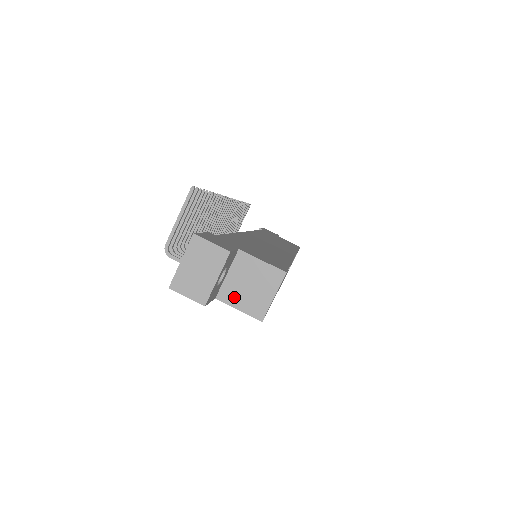
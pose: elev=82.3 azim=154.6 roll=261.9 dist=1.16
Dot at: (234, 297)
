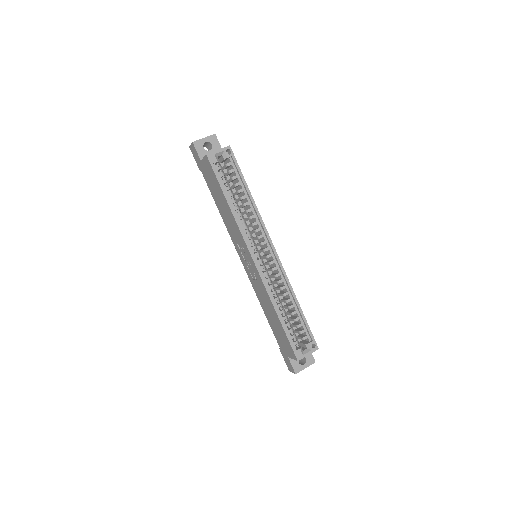
Dot at: occluded
